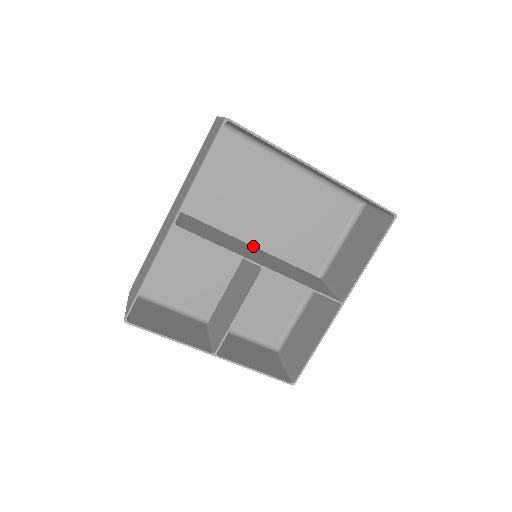
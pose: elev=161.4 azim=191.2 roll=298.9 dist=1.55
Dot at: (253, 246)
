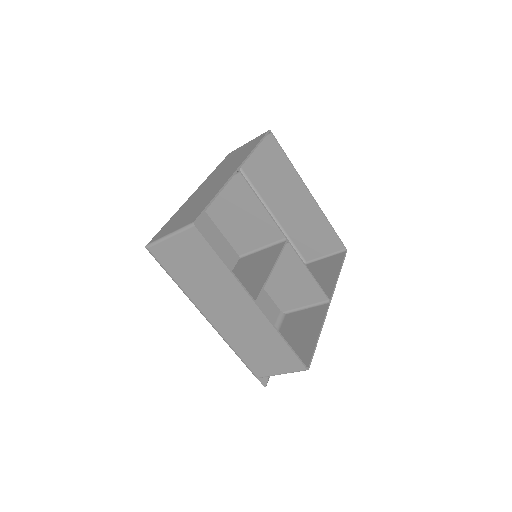
Dot at: occluded
